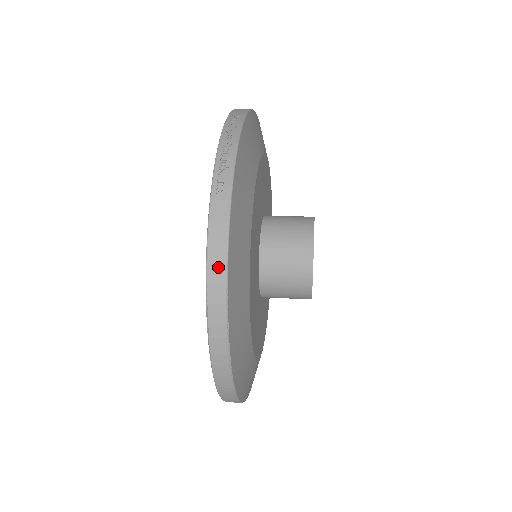
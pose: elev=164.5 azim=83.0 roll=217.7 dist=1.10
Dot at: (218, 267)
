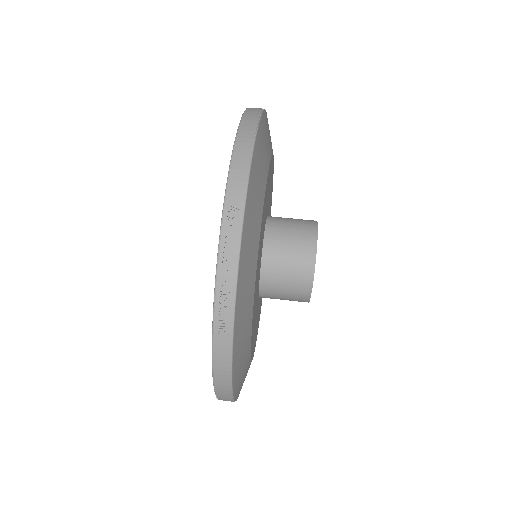
Dot at: (223, 382)
